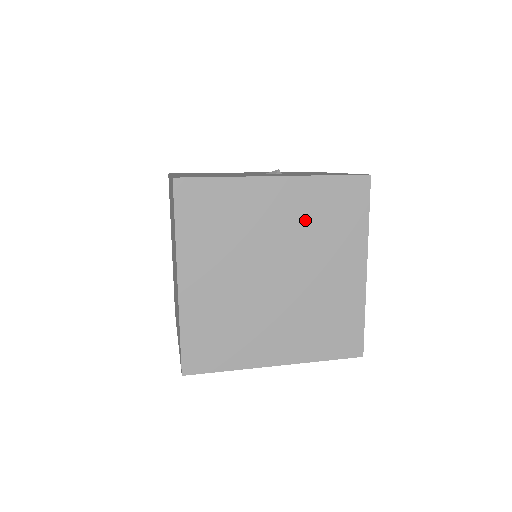
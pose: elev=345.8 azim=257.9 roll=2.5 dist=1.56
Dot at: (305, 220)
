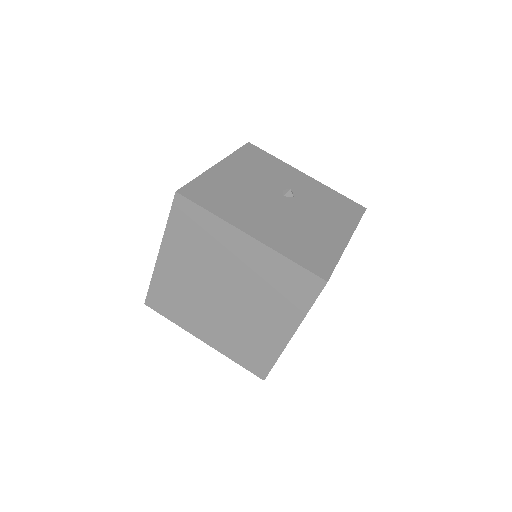
Dot at: occluded
